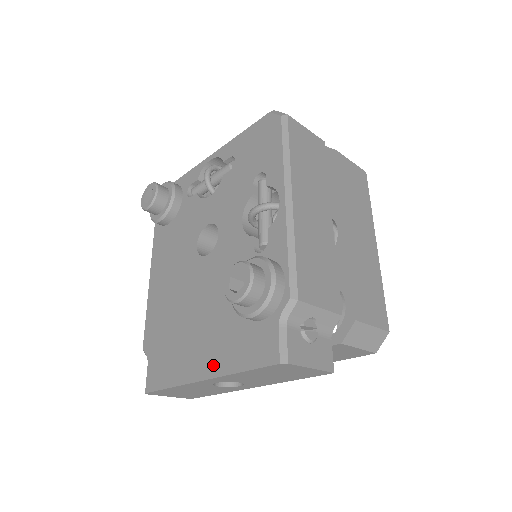
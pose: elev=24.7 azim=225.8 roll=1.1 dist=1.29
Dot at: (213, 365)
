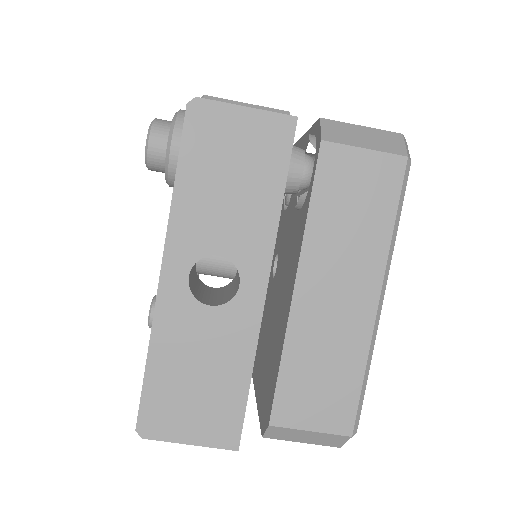
Dot at: occluded
